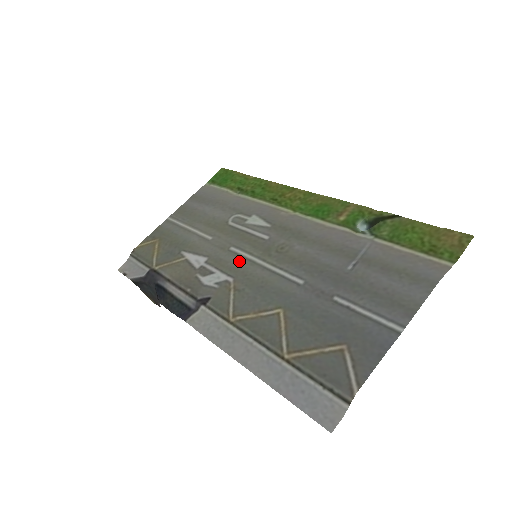
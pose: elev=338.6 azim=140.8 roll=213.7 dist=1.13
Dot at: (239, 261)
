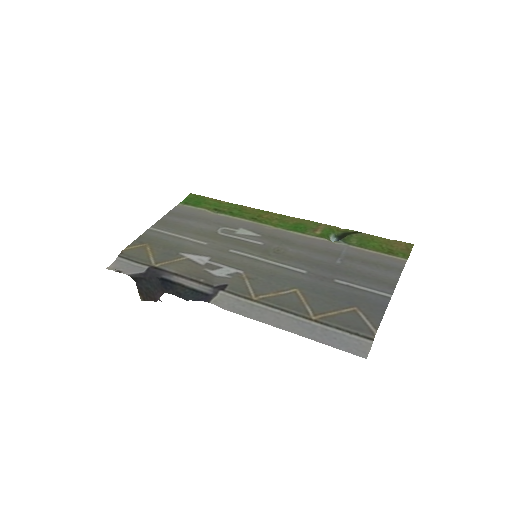
Dot at: (243, 259)
